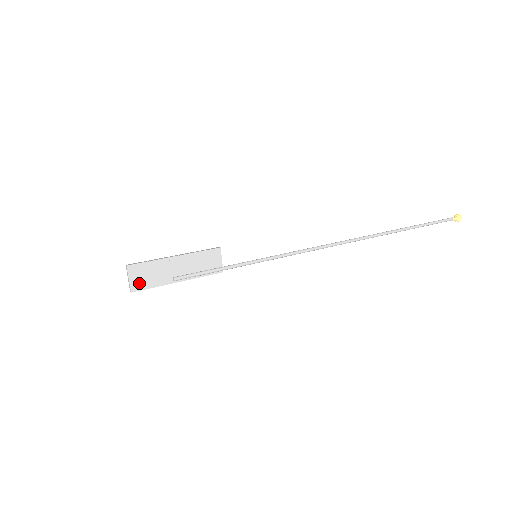
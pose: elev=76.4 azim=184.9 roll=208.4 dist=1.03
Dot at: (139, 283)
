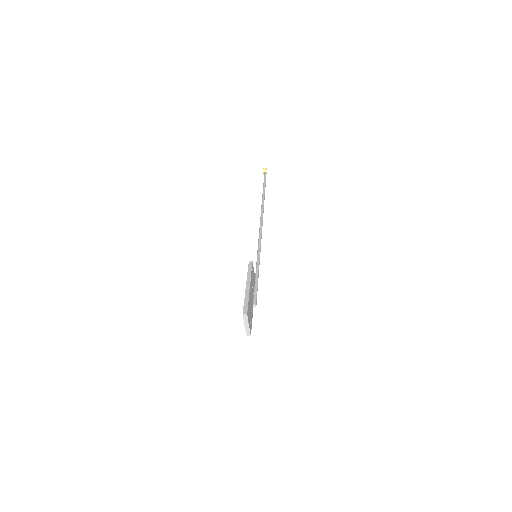
Dot at: (250, 324)
